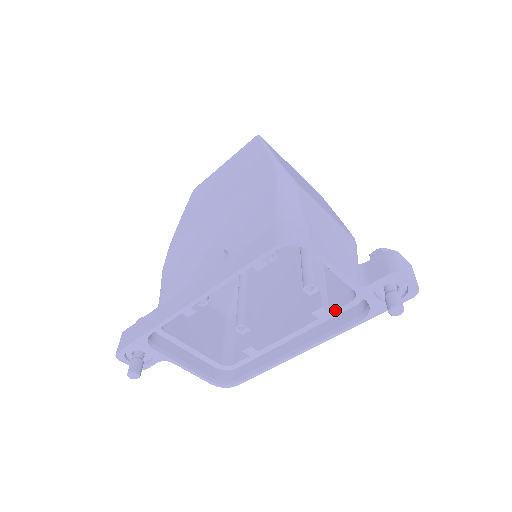
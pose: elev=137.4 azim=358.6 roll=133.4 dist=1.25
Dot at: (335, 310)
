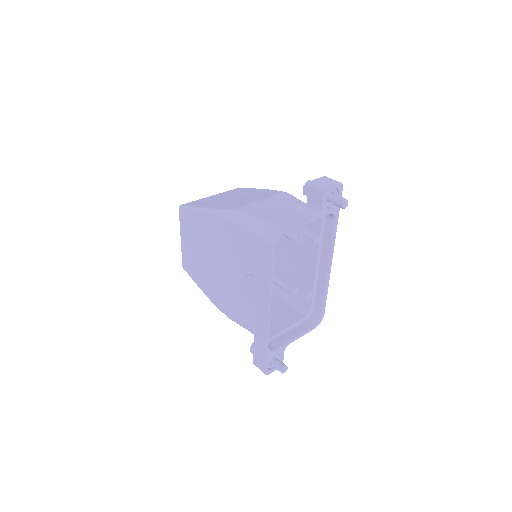
Dot at: (320, 233)
